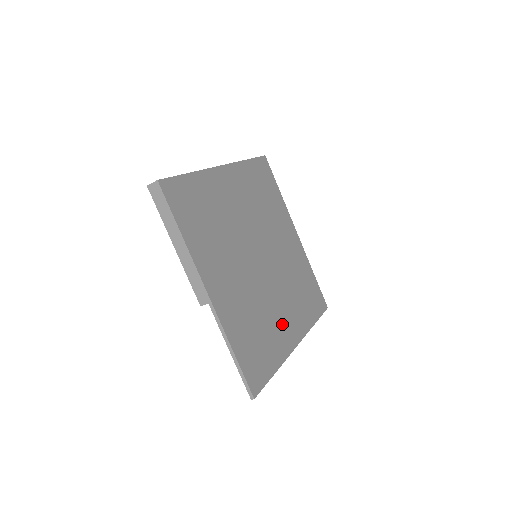
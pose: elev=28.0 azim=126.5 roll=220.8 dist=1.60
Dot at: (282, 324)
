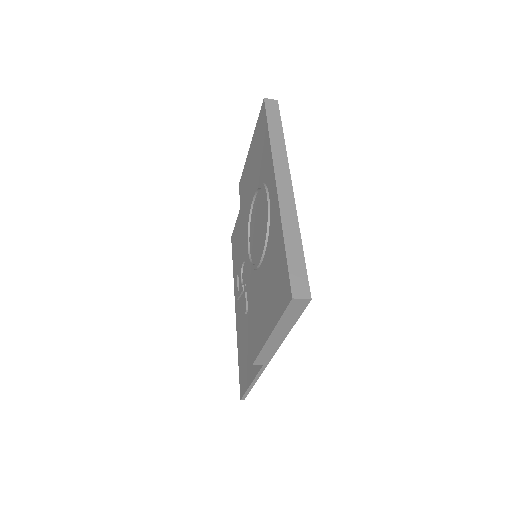
Dot at: occluded
